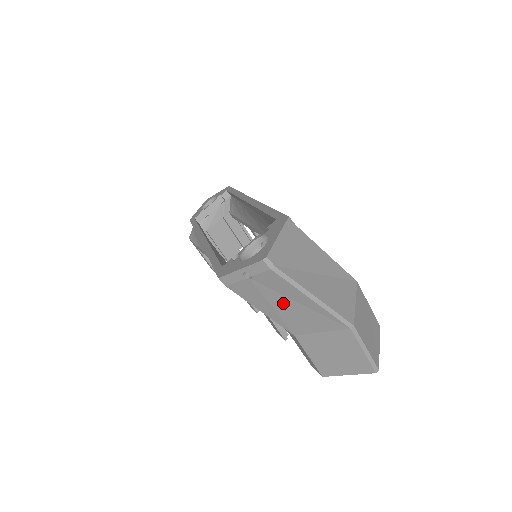
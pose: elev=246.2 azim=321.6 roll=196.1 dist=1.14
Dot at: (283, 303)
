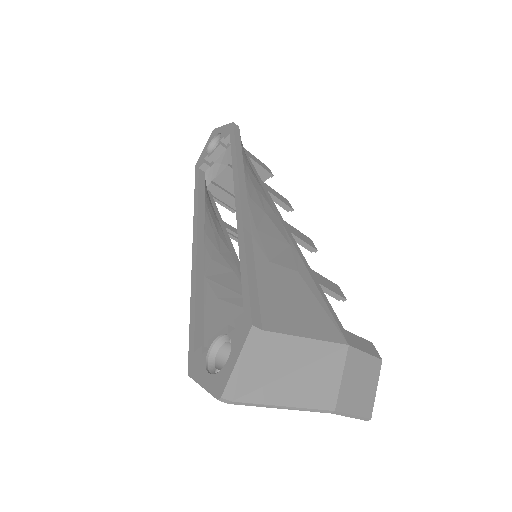
Dot at: occluded
